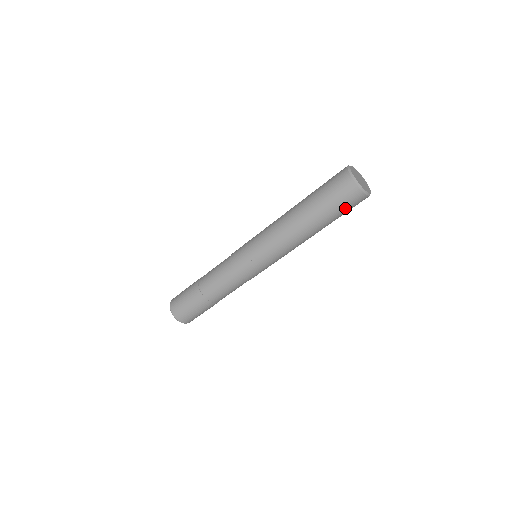
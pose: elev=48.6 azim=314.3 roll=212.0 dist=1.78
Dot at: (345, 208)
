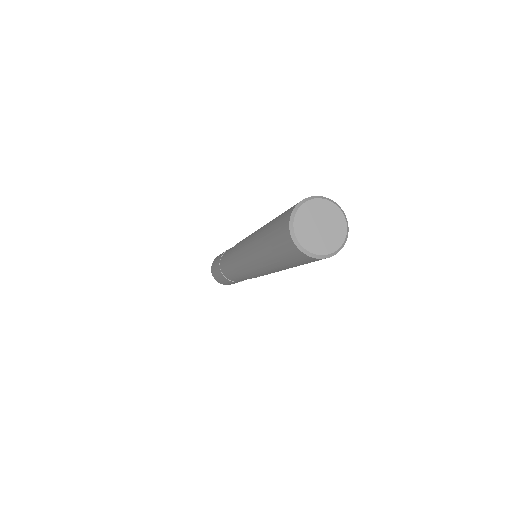
Dot at: occluded
